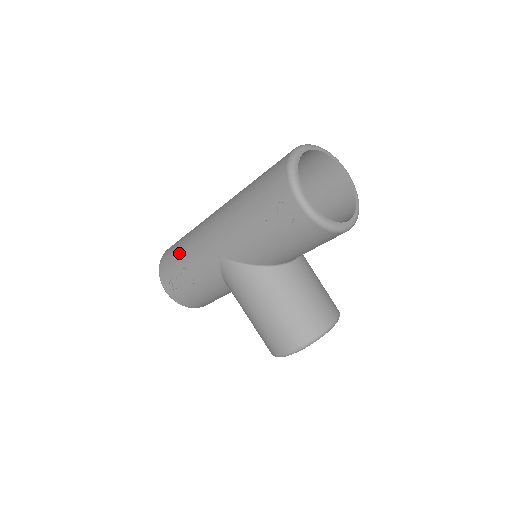
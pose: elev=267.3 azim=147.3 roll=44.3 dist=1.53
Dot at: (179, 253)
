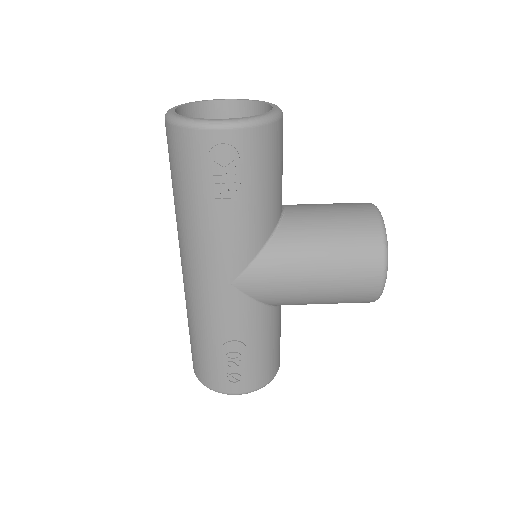
Dot at: (202, 344)
